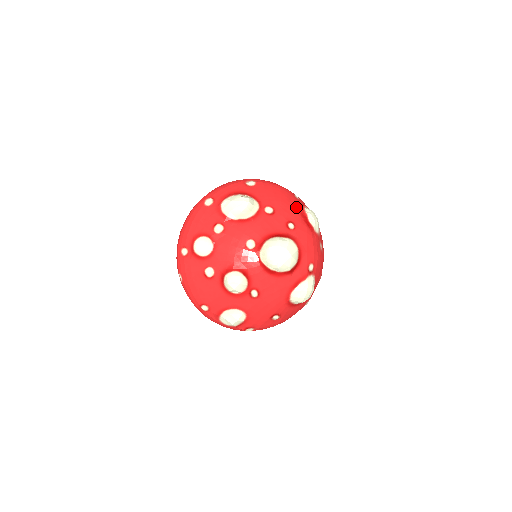
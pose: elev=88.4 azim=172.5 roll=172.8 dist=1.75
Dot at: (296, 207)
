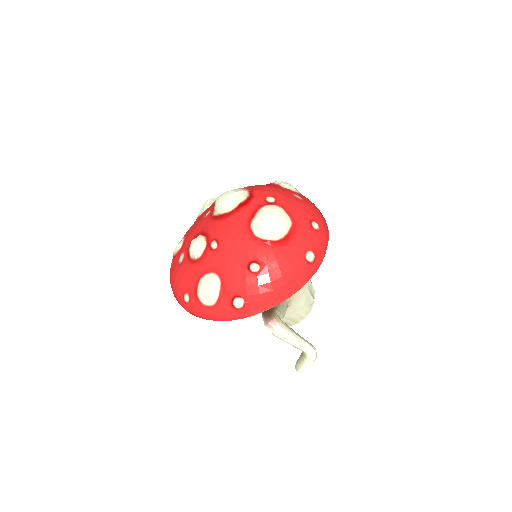
Dot at: occluded
